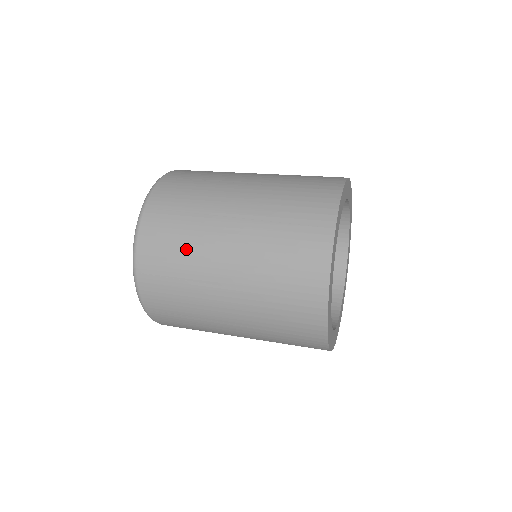
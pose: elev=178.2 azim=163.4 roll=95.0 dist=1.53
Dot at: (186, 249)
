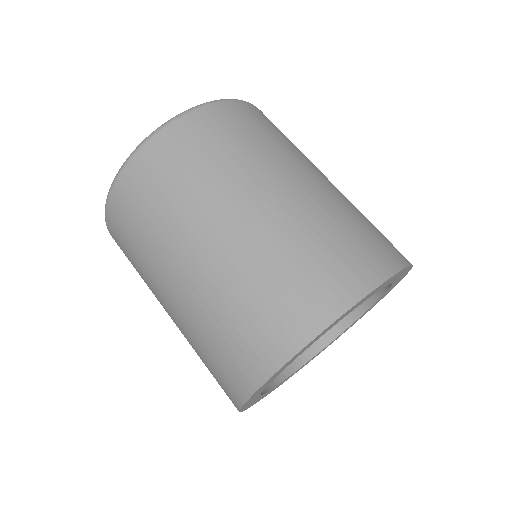
Dot at: (222, 163)
